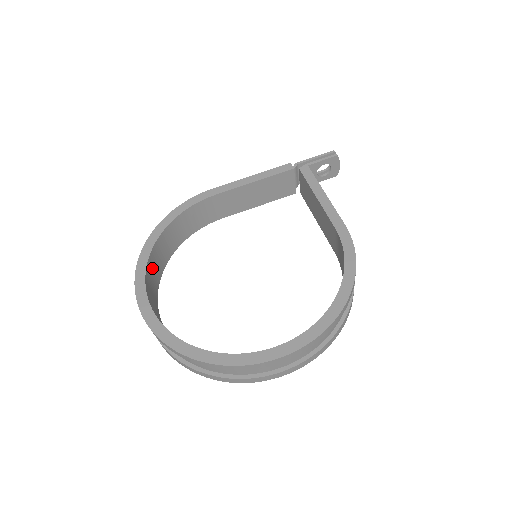
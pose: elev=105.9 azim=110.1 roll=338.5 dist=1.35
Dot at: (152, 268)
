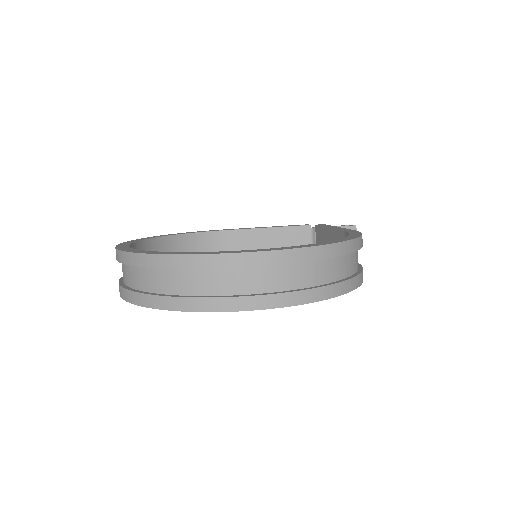
Dot at: occluded
